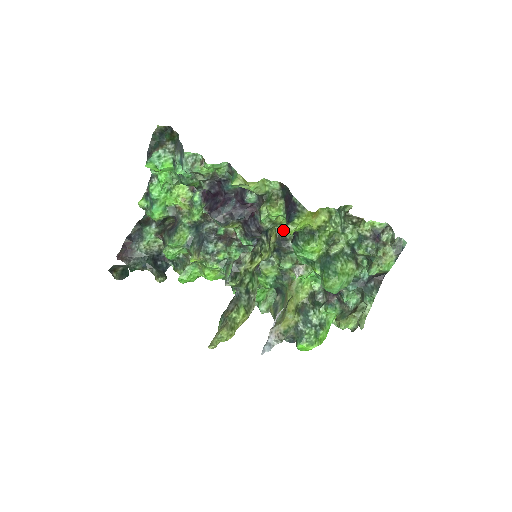
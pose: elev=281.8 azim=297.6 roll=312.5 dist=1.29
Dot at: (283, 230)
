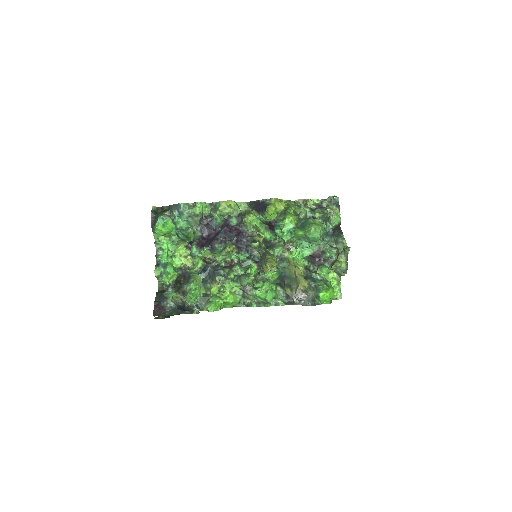
Dot at: (263, 236)
